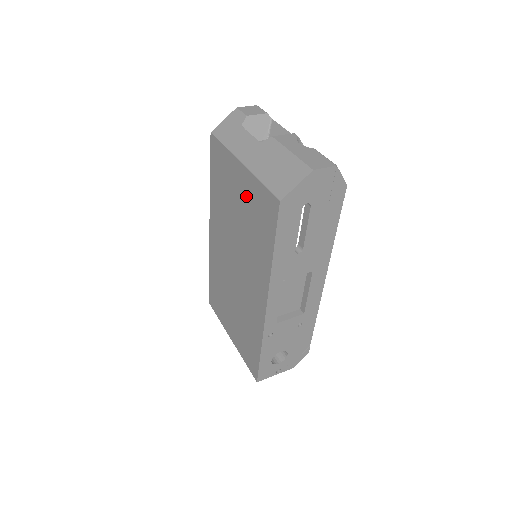
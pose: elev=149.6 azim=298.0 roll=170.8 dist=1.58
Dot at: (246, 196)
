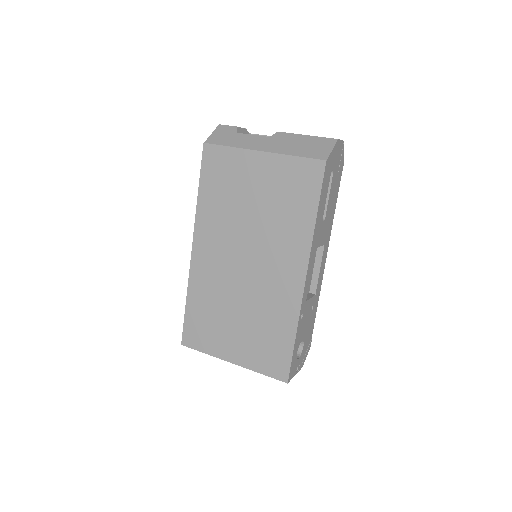
Dot at: (270, 179)
